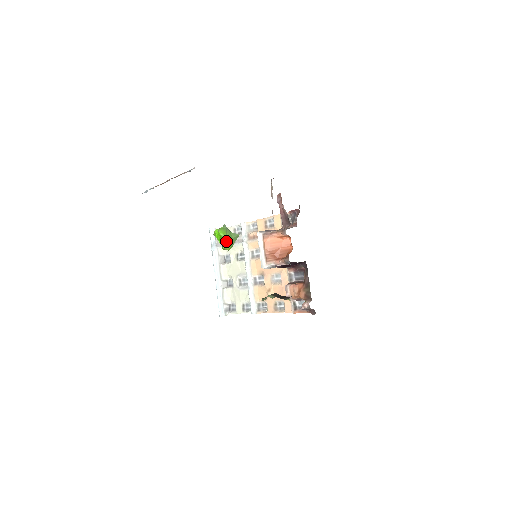
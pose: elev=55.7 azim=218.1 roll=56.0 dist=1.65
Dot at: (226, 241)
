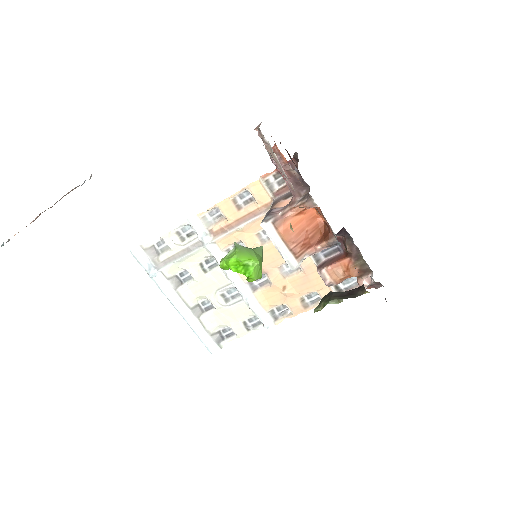
Dot at: (257, 268)
